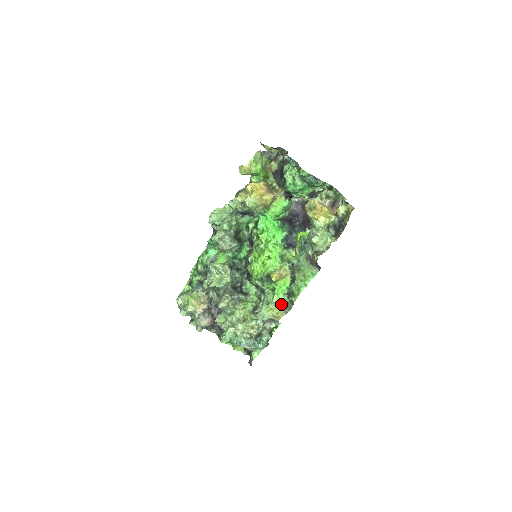
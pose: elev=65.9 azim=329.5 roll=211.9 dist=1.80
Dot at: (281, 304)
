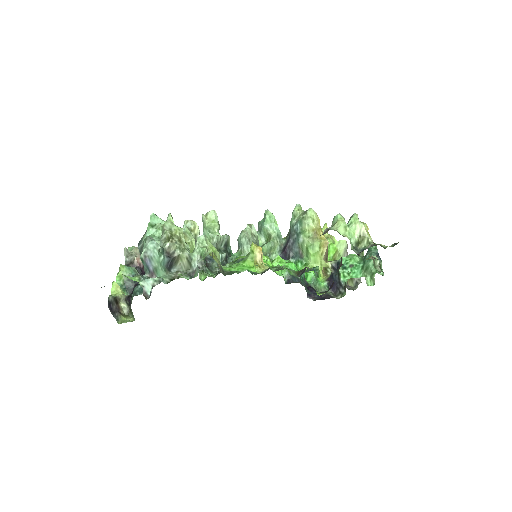
Dot at: (224, 270)
